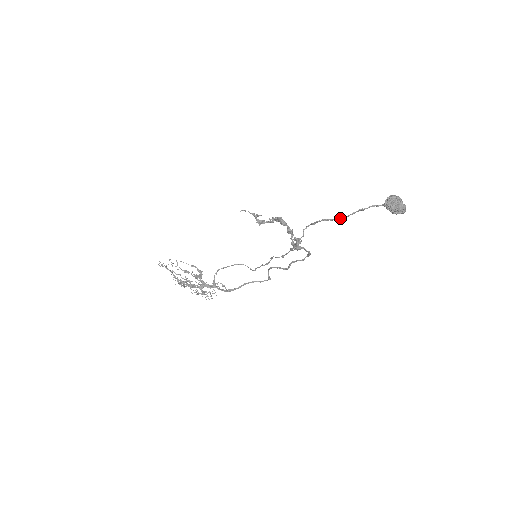
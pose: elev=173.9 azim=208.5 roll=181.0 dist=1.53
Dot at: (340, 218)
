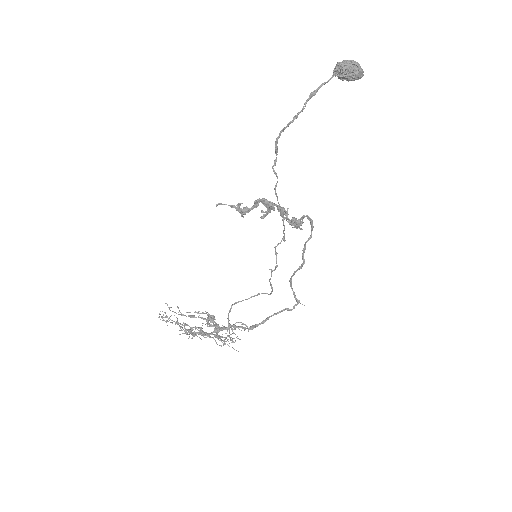
Dot at: (295, 118)
